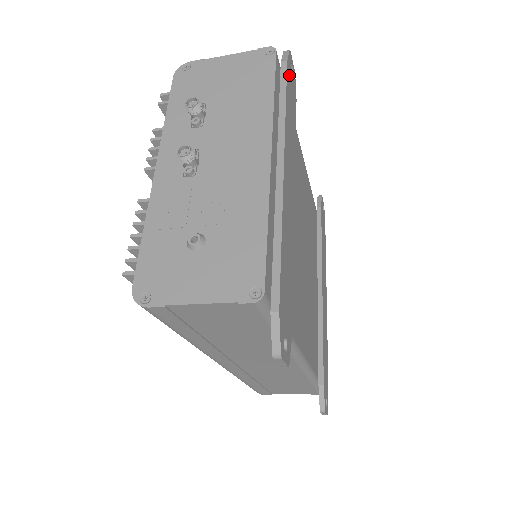
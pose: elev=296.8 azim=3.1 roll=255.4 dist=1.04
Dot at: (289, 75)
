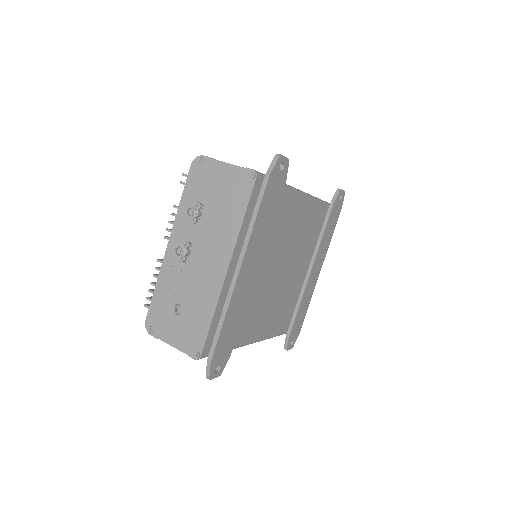
Dot at: (272, 182)
